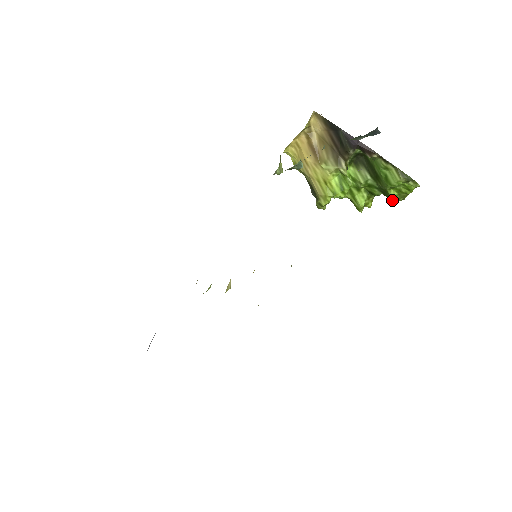
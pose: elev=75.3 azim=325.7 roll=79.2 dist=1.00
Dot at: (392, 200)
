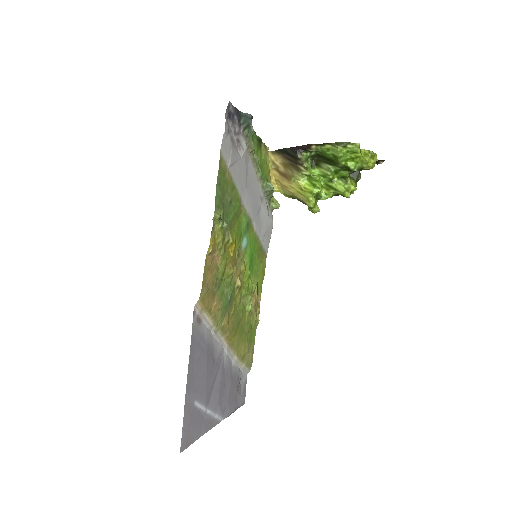
Dot at: occluded
